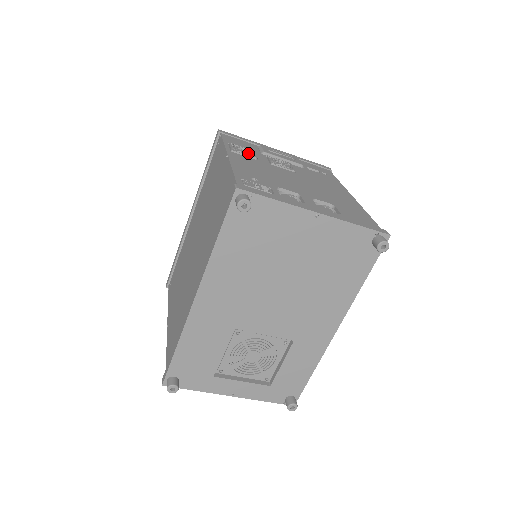
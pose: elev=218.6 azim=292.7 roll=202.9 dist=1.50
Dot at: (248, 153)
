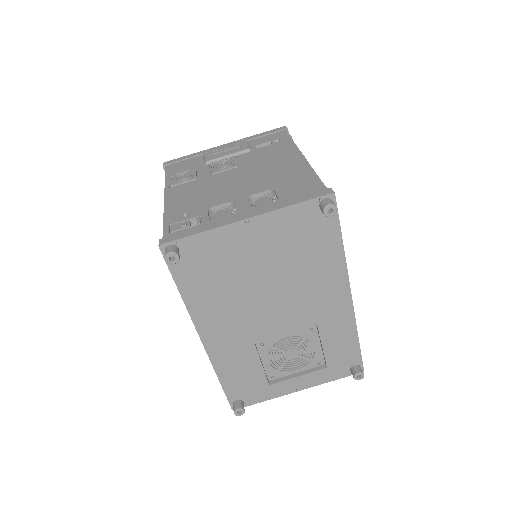
Dot at: (187, 177)
